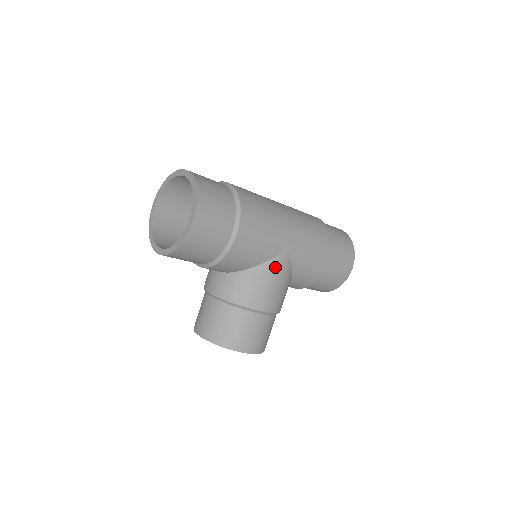
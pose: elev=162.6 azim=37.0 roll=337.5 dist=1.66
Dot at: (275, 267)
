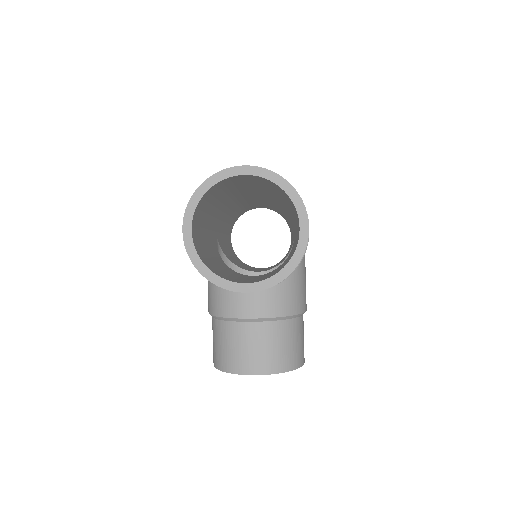
Dot at: (304, 258)
